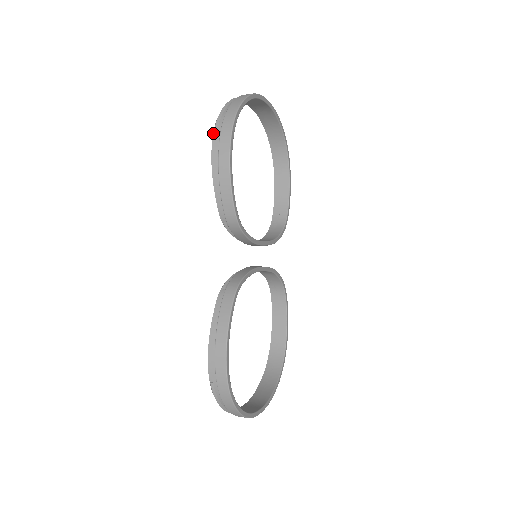
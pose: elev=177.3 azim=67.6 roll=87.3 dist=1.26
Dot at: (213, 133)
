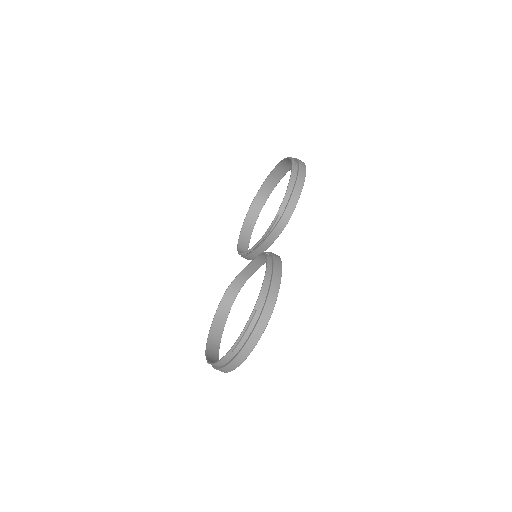
Dot at: (292, 164)
